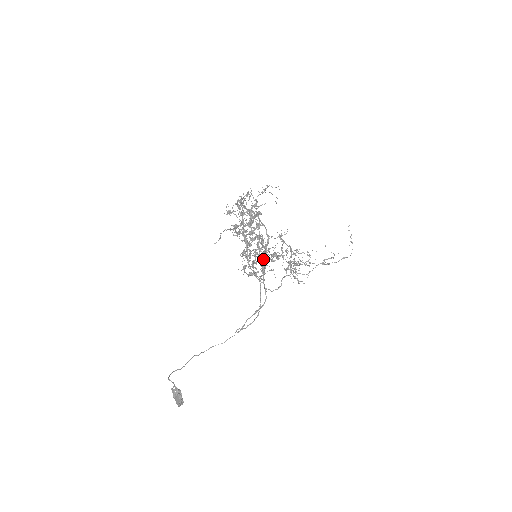
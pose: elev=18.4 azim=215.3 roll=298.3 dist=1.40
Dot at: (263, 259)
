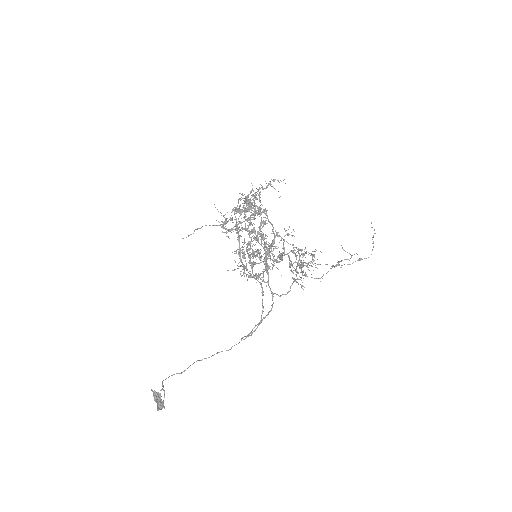
Dot at: (264, 259)
